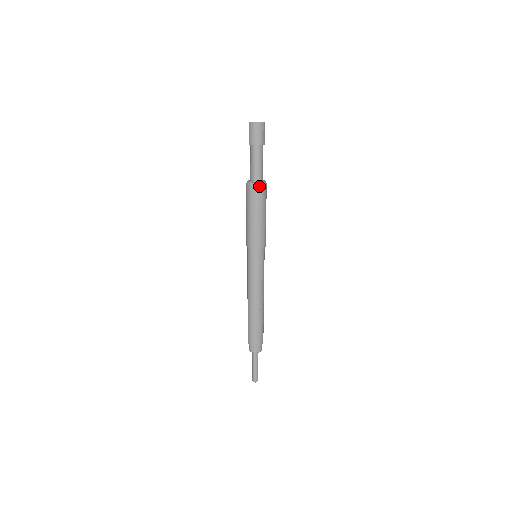
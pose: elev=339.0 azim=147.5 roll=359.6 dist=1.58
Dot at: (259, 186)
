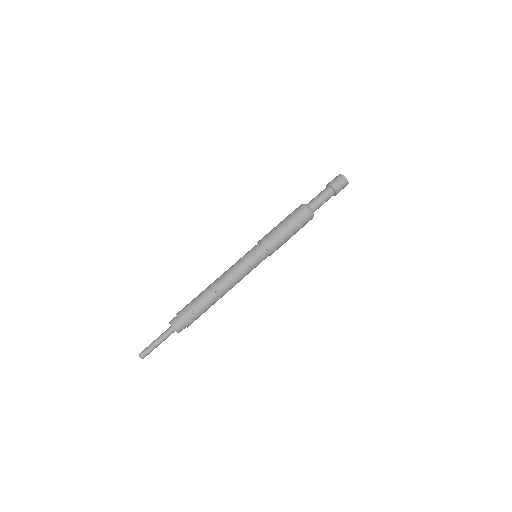
Dot at: (308, 208)
